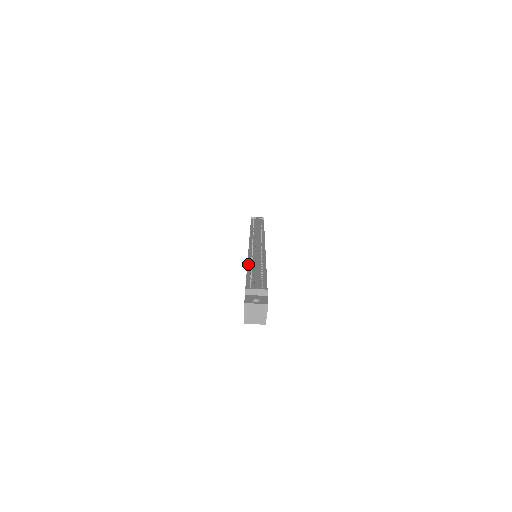
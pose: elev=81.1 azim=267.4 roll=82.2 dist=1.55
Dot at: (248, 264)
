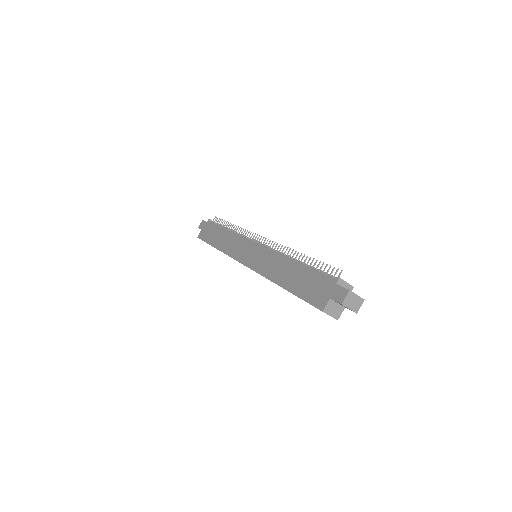
Dot at: (291, 258)
